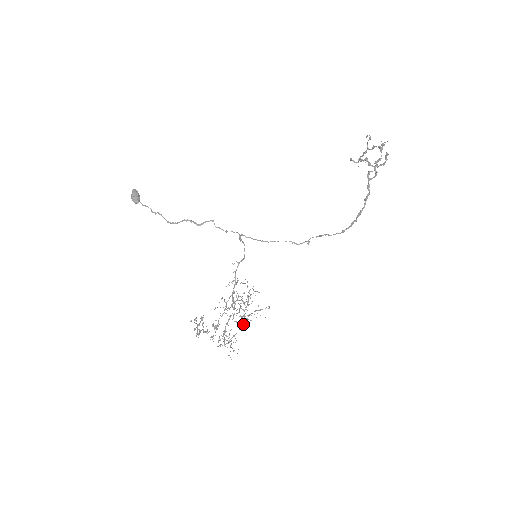
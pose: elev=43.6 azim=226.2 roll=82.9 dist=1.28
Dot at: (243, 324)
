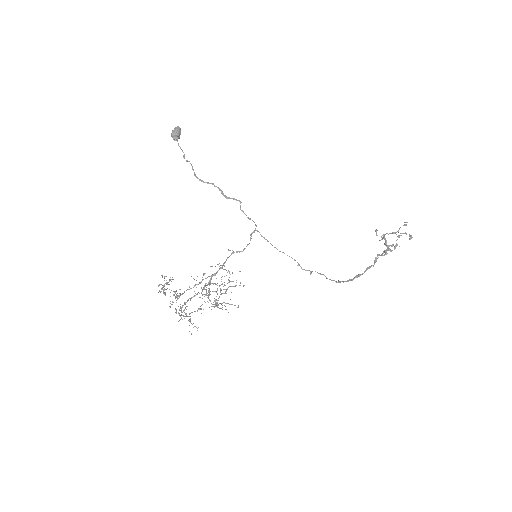
Dot at: occluded
